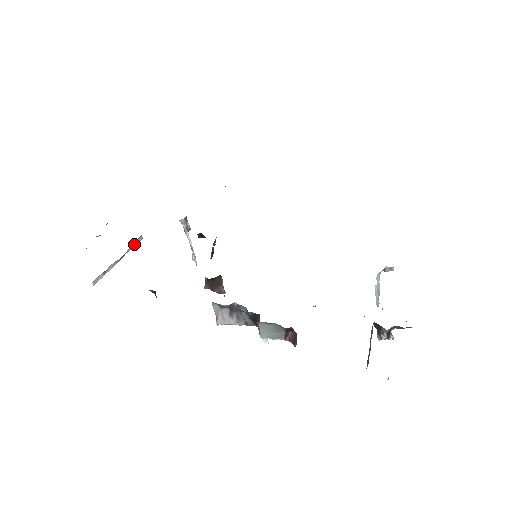
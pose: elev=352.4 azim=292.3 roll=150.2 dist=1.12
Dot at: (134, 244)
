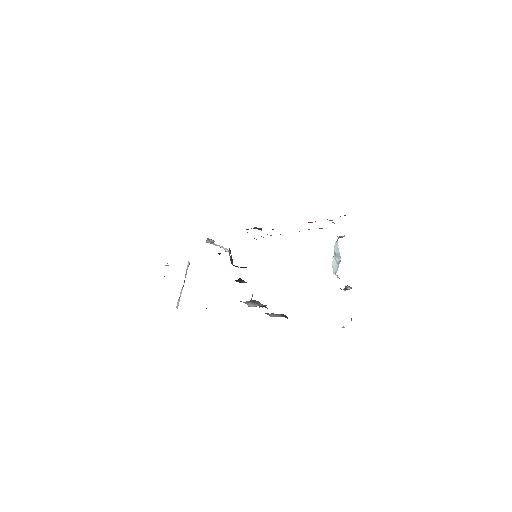
Dot at: occluded
